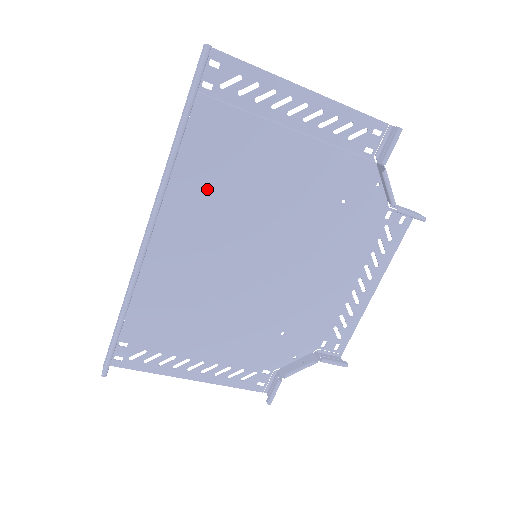
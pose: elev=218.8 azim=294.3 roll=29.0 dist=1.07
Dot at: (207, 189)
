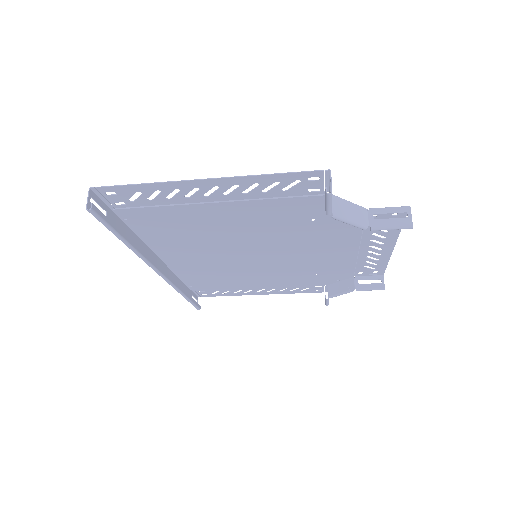
Dot at: (182, 241)
